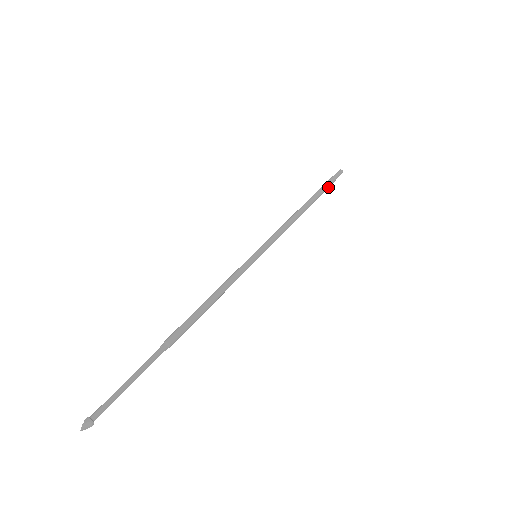
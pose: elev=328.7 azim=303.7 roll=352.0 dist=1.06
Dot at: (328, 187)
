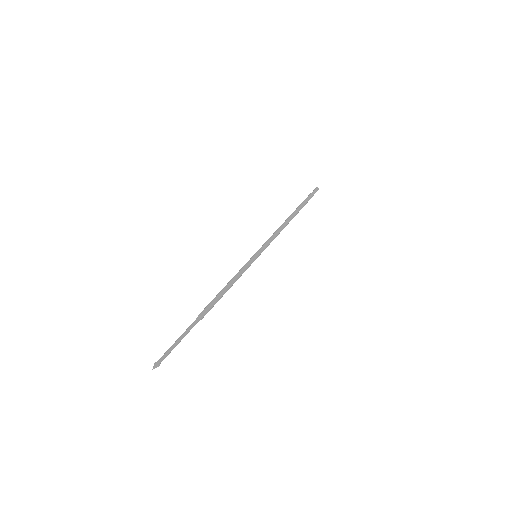
Dot at: (307, 202)
